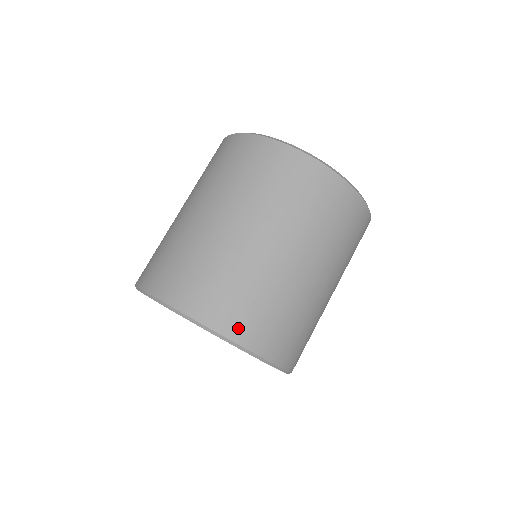
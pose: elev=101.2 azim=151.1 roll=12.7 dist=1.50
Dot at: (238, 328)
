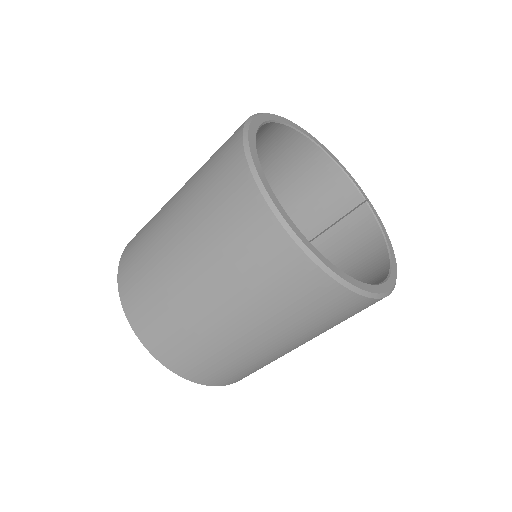
Dot at: occluded
